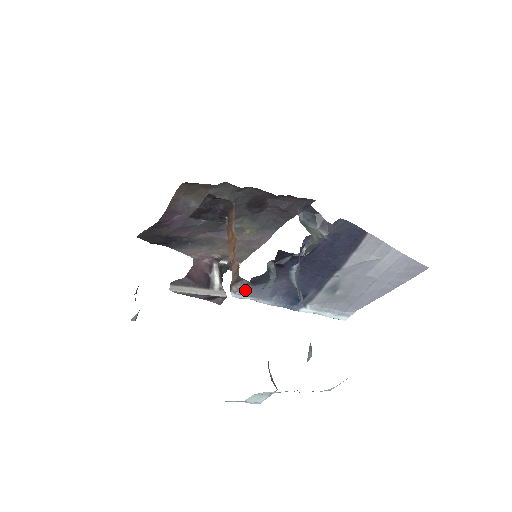
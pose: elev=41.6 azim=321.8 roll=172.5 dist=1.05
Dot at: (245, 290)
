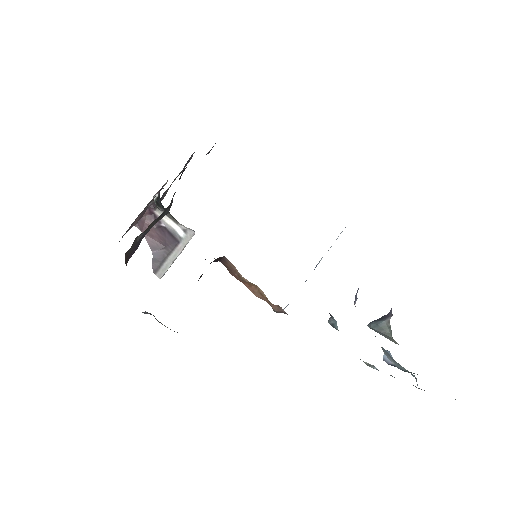
Dot at: occluded
